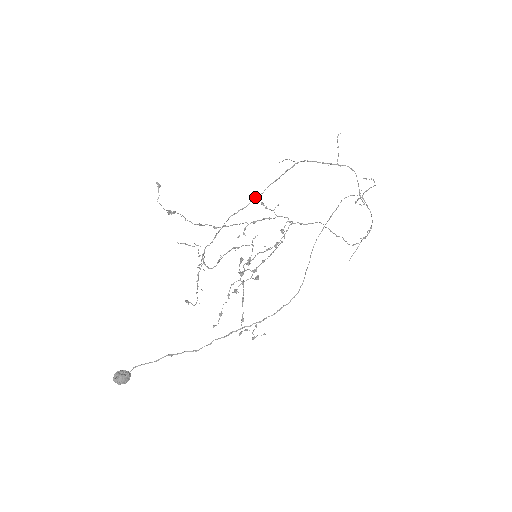
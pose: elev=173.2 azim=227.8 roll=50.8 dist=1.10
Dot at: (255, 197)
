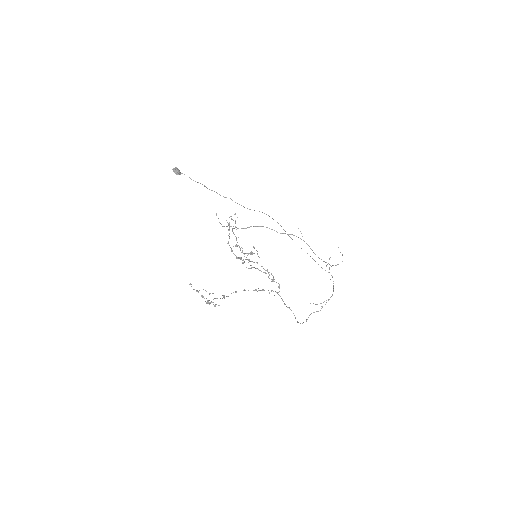
Dot at: (277, 232)
